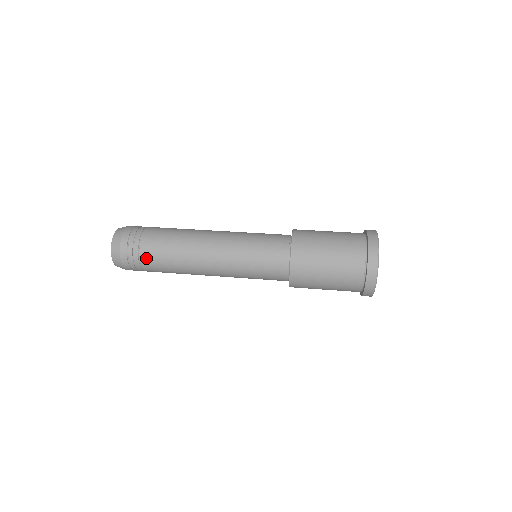
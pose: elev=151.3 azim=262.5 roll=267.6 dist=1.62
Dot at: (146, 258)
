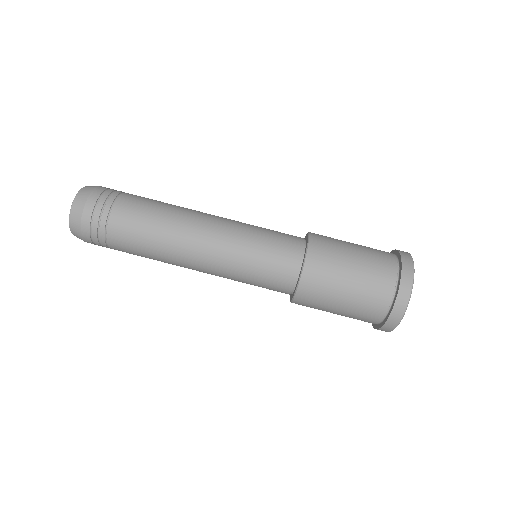
Dot at: (115, 245)
